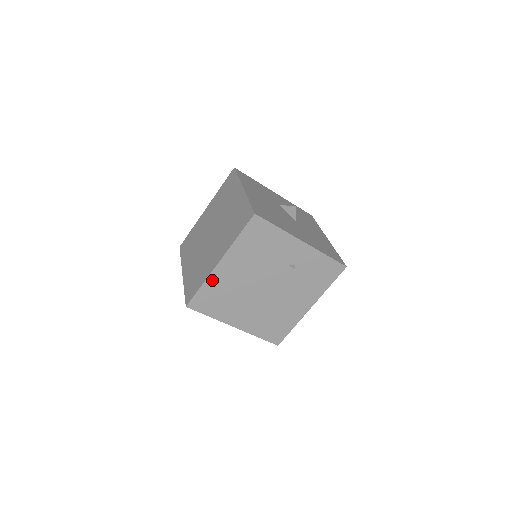
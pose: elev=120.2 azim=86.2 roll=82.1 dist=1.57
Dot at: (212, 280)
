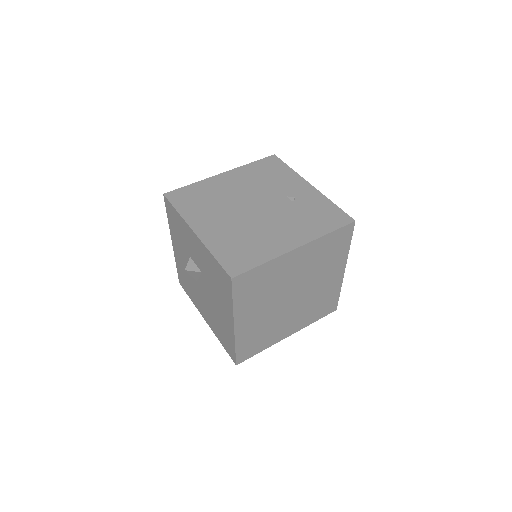
Dot at: (206, 183)
